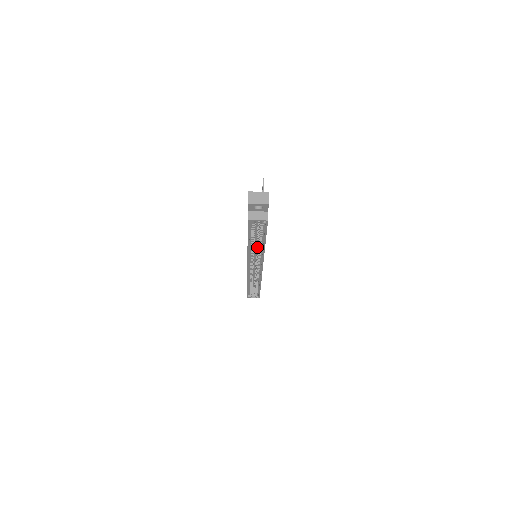
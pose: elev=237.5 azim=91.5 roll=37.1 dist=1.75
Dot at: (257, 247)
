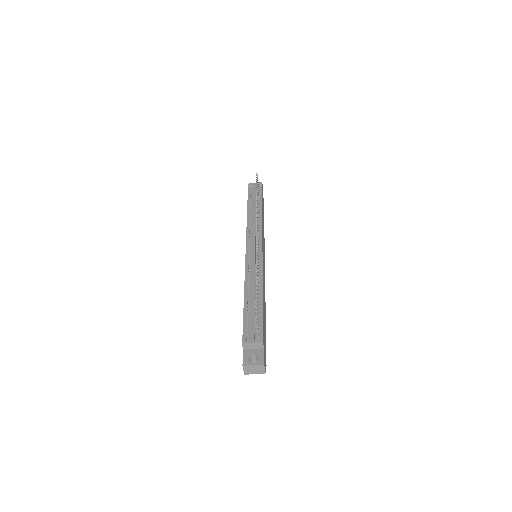
Dot at: occluded
